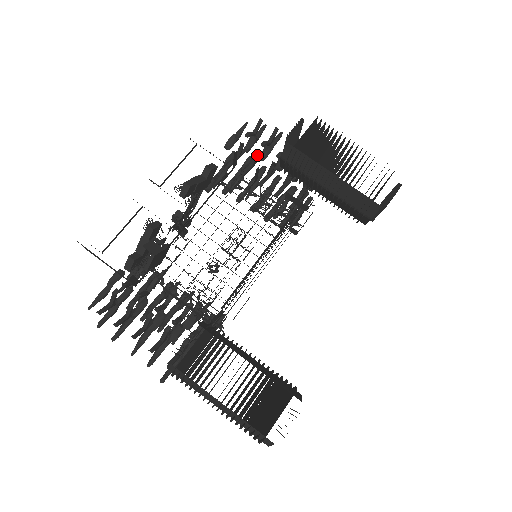
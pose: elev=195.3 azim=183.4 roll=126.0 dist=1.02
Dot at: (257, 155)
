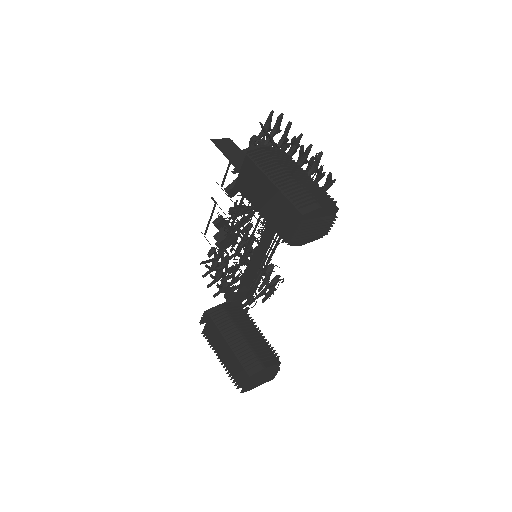
Dot at: occluded
